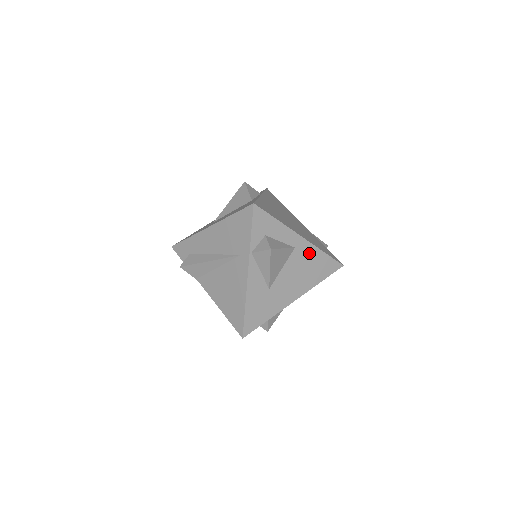
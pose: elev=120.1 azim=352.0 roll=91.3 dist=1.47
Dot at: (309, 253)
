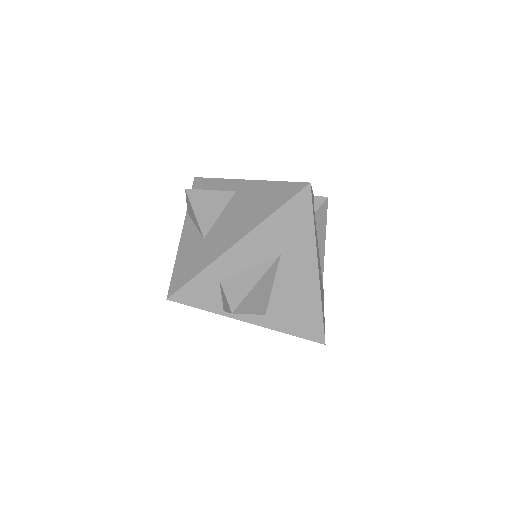
Dot at: (255, 190)
